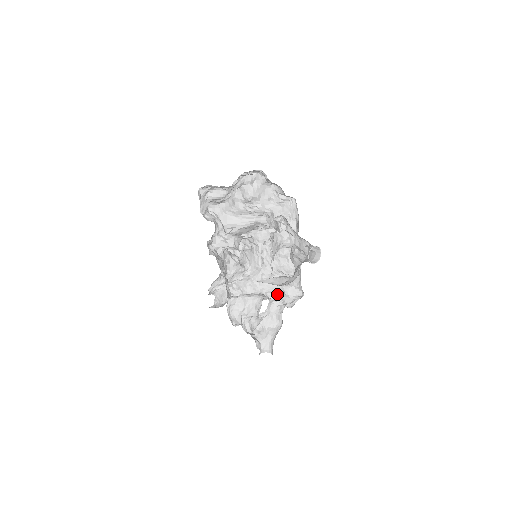
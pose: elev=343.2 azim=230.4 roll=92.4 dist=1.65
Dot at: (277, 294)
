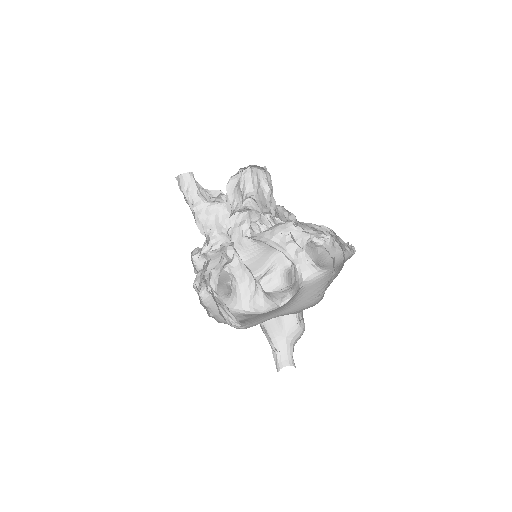
Dot at: occluded
